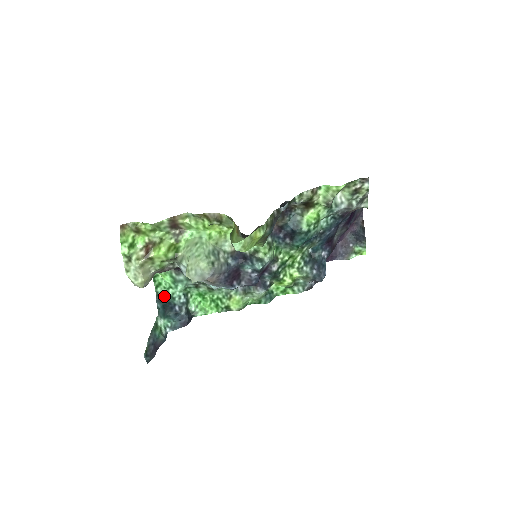
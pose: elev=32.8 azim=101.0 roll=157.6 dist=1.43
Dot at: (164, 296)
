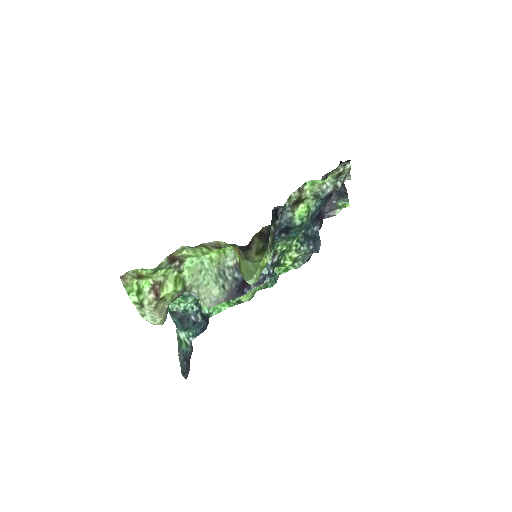
Dot at: (177, 310)
